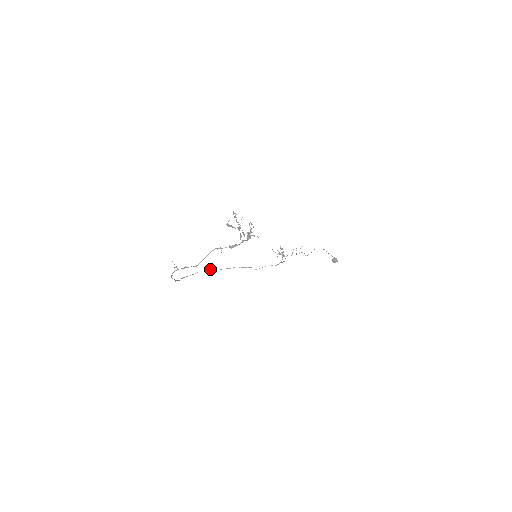
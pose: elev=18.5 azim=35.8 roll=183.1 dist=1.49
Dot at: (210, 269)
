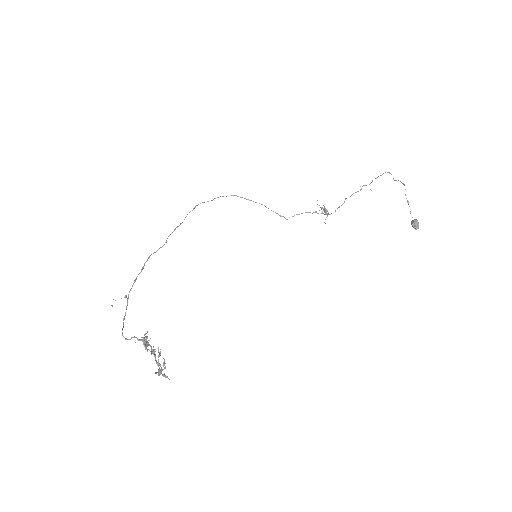
Dot at: (234, 195)
